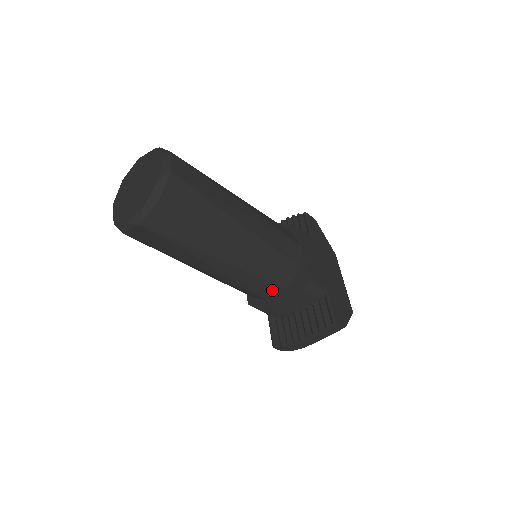
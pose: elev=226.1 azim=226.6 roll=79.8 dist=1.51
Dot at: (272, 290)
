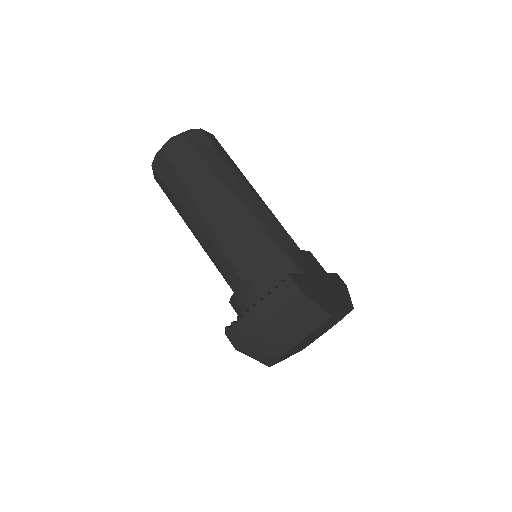
Dot at: (249, 266)
